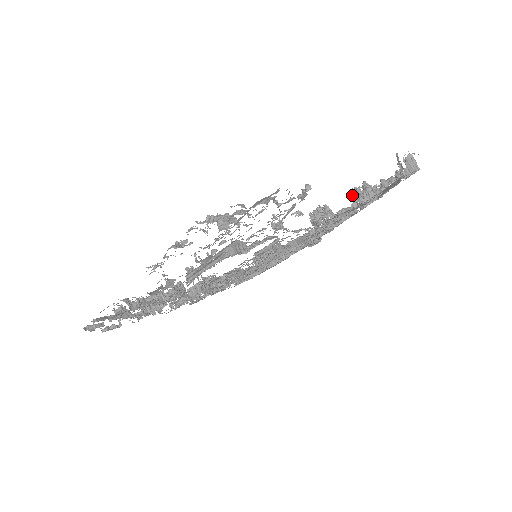
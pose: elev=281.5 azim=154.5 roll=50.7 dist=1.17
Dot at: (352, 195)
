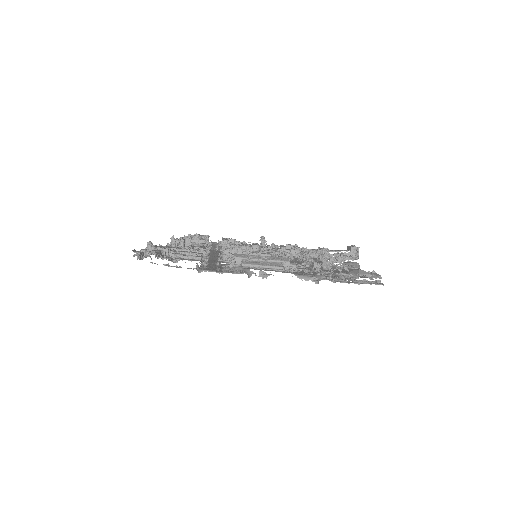
Dot at: (325, 253)
